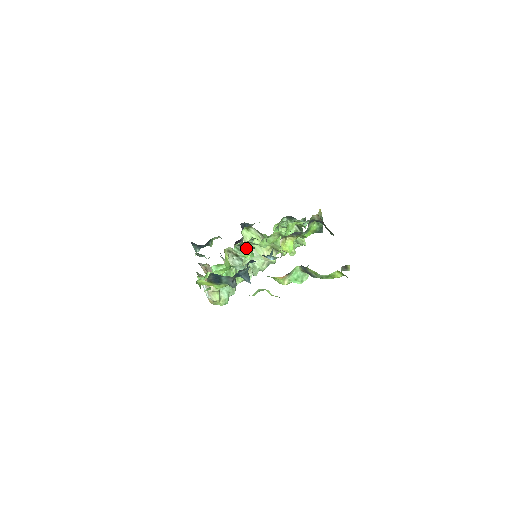
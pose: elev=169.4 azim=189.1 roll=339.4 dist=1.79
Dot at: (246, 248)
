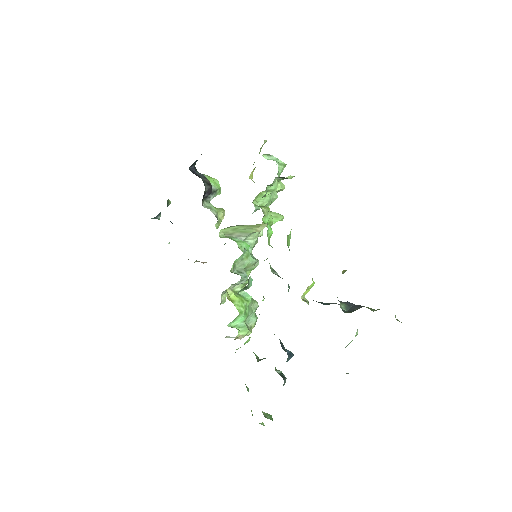
Dot at: (250, 281)
